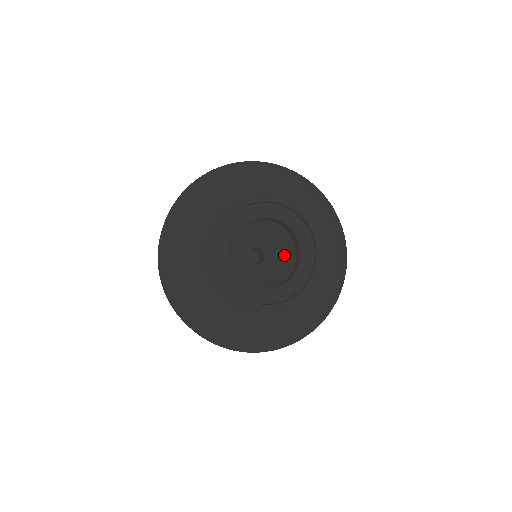
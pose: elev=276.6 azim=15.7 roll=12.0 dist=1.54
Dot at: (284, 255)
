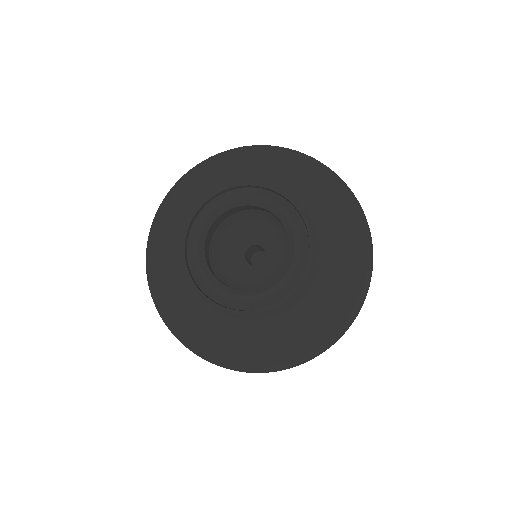
Dot at: (281, 269)
